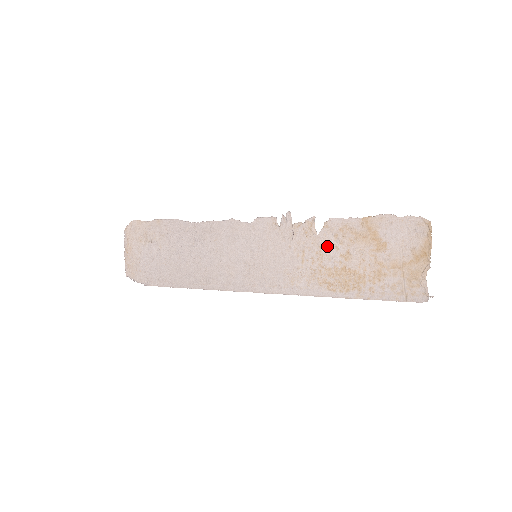
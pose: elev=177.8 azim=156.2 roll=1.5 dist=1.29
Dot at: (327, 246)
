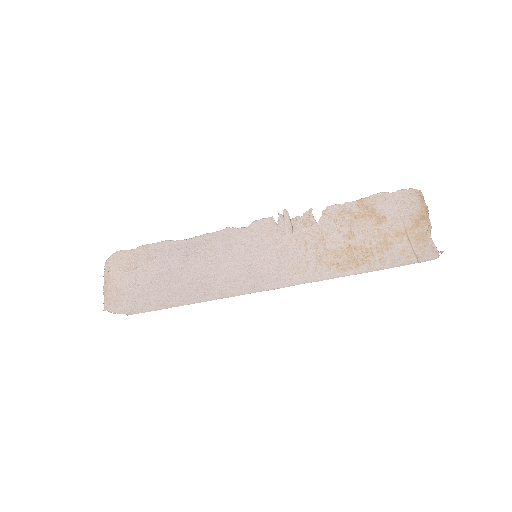
Dot at: (328, 231)
